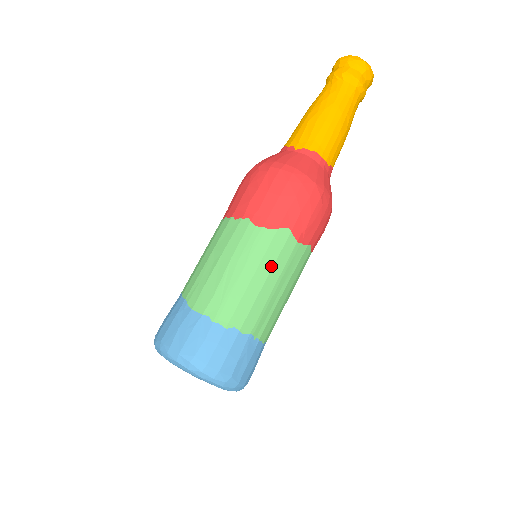
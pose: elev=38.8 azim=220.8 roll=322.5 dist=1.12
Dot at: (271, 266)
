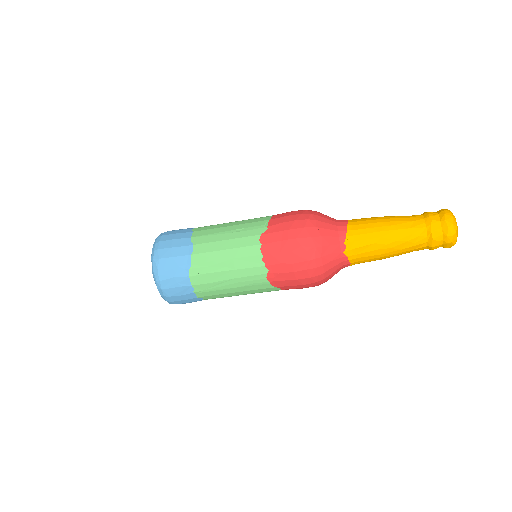
Dot at: (251, 293)
